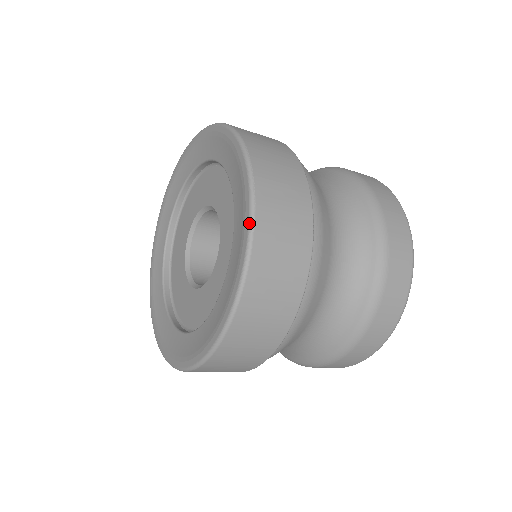
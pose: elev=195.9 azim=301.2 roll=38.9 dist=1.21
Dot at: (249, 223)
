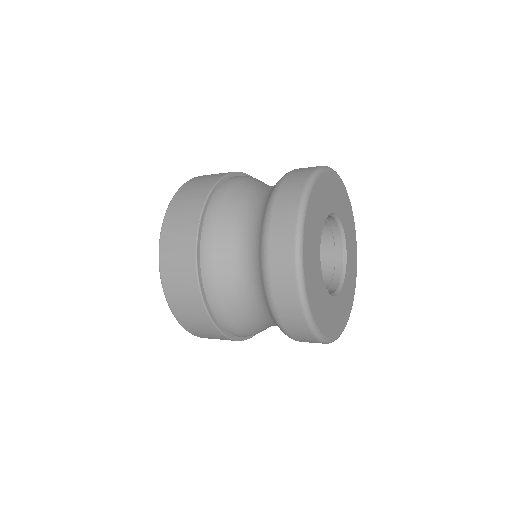
Dot at: (159, 245)
